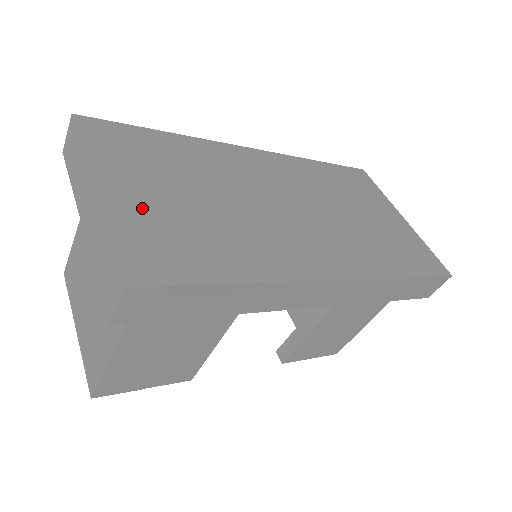
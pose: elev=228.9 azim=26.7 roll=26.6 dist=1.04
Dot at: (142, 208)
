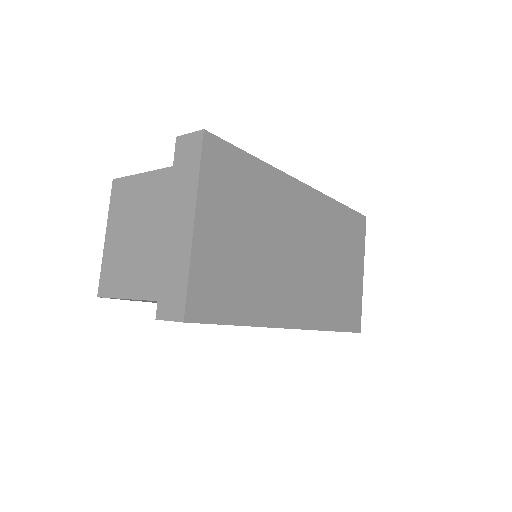
Dot at: (215, 249)
